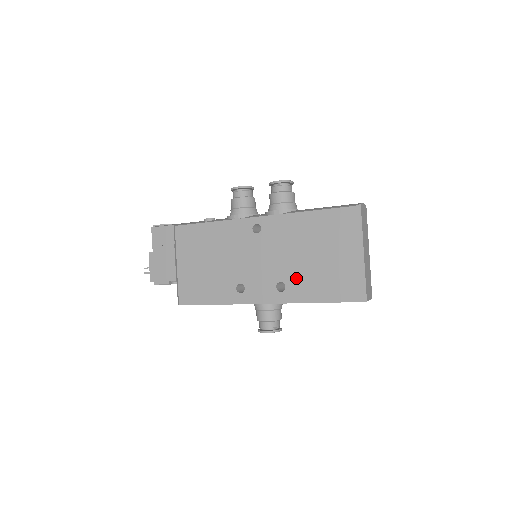
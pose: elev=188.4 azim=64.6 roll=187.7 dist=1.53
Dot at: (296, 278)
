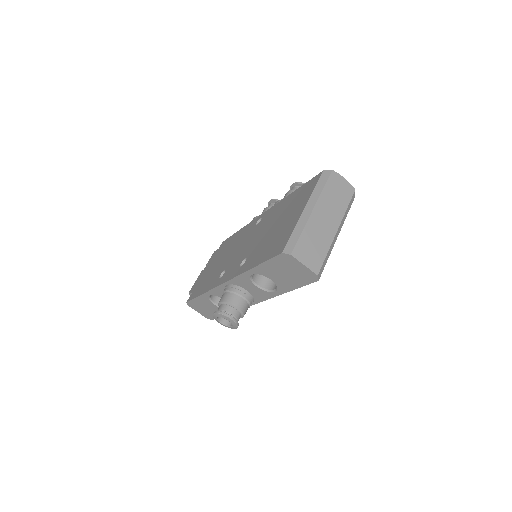
Dot at: (256, 250)
